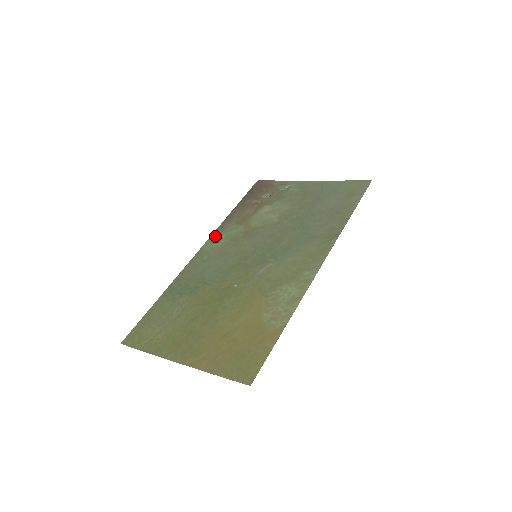
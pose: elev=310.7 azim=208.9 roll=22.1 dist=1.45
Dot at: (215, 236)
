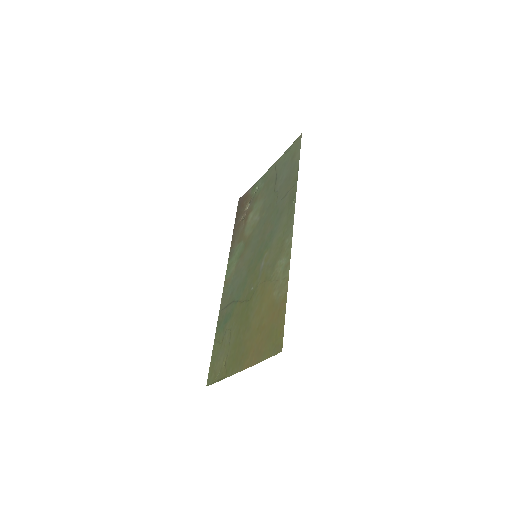
Dot at: (229, 264)
